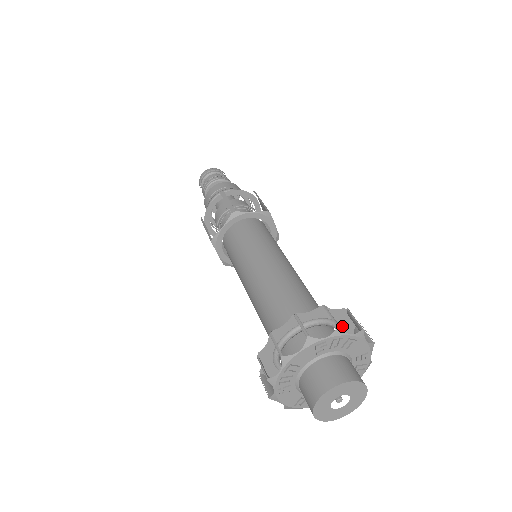
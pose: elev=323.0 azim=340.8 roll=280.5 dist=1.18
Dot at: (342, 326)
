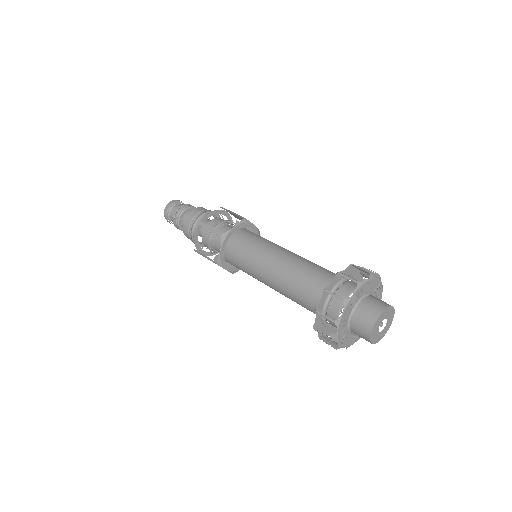
Dot at: (352, 275)
